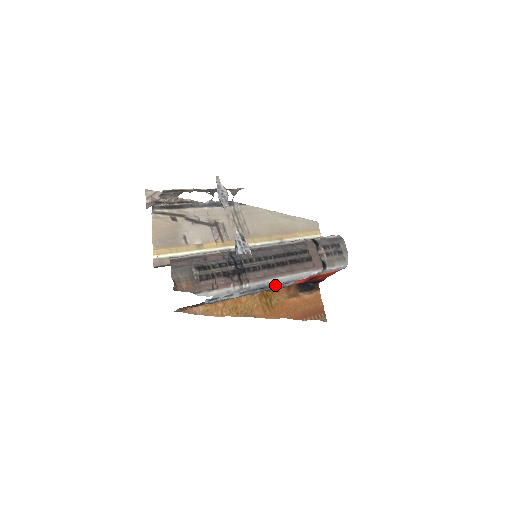
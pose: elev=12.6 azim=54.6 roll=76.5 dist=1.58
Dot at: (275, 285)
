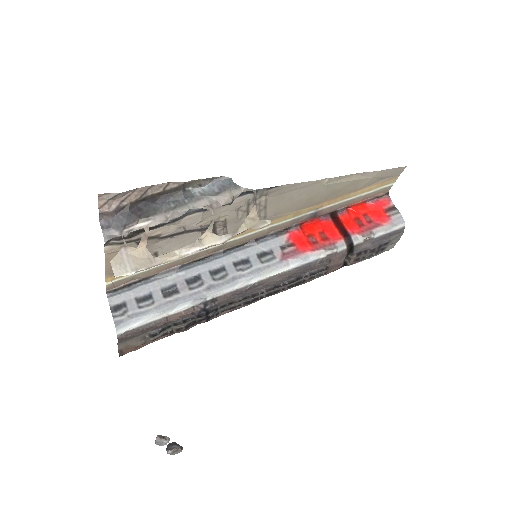
Dot at: occluded
